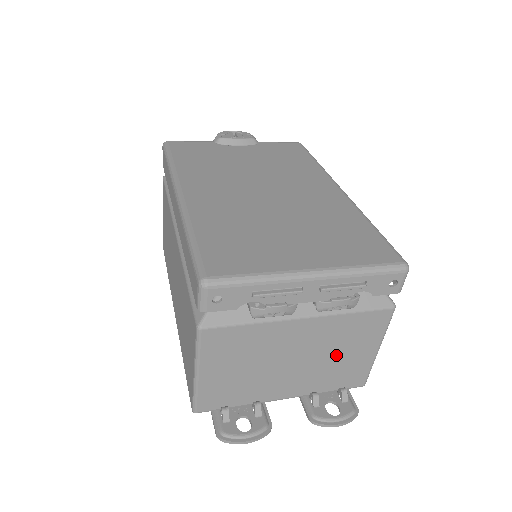
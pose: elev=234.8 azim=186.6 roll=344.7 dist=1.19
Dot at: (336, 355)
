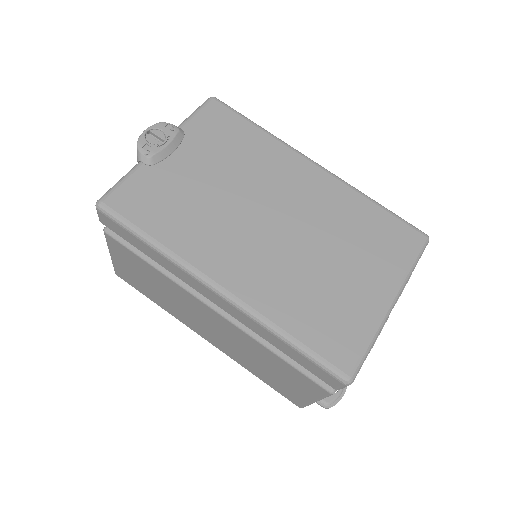
Dot at: occluded
